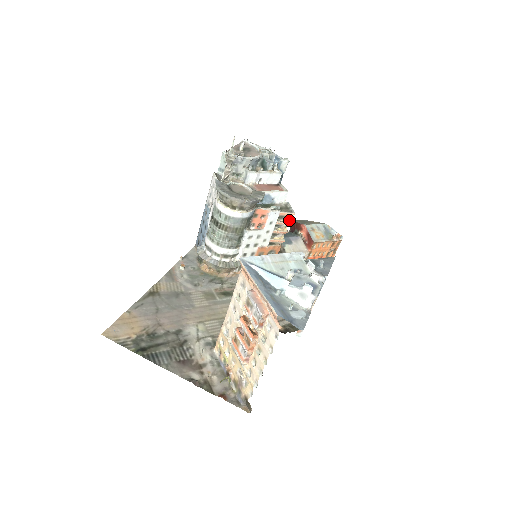
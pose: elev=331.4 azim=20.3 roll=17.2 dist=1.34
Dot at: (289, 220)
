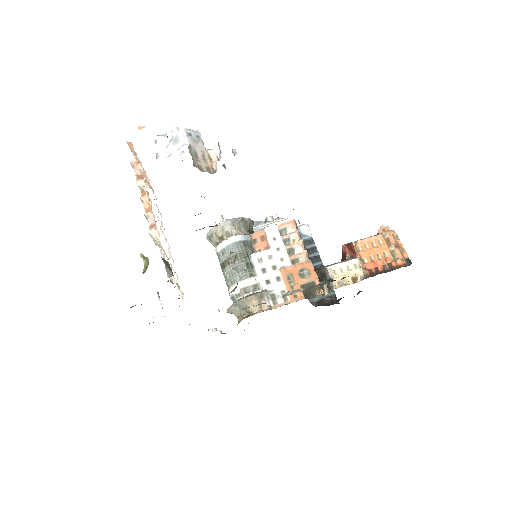
Dot at: (296, 230)
